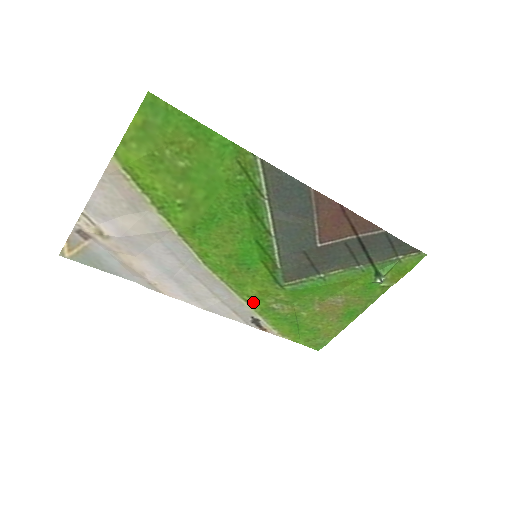
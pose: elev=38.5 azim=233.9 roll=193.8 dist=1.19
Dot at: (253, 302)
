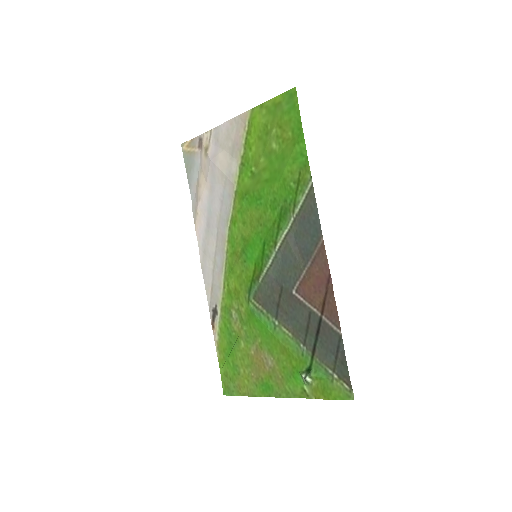
Dot at: (226, 293)
